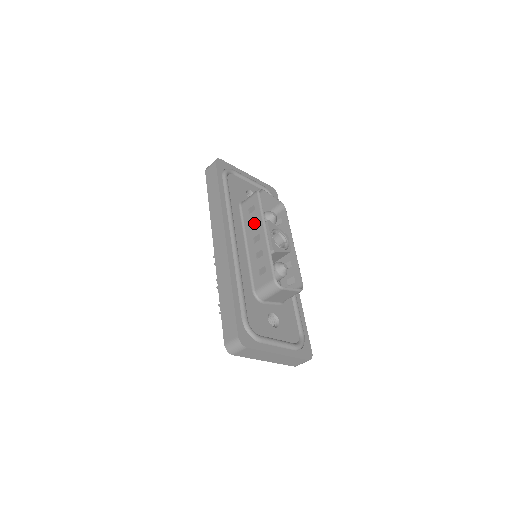
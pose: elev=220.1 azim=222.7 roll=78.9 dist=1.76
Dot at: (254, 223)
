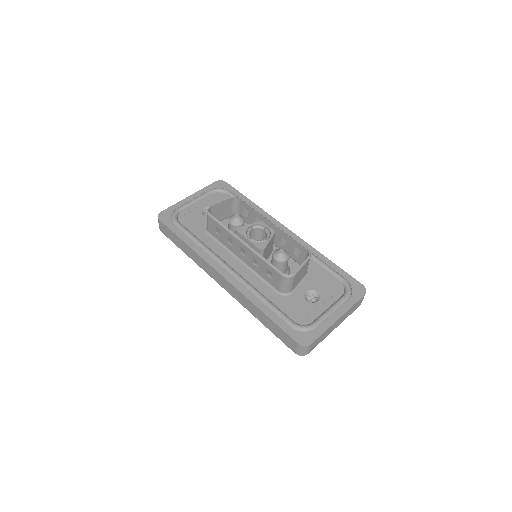
Dot at: (229, 240)
